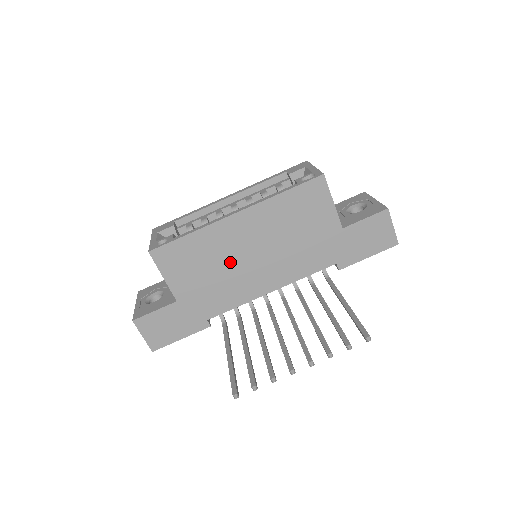
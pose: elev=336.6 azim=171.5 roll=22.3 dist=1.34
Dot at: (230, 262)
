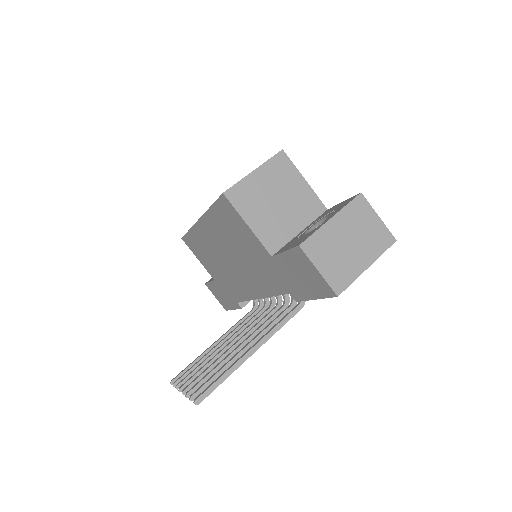
Dot at: (220, 261)
